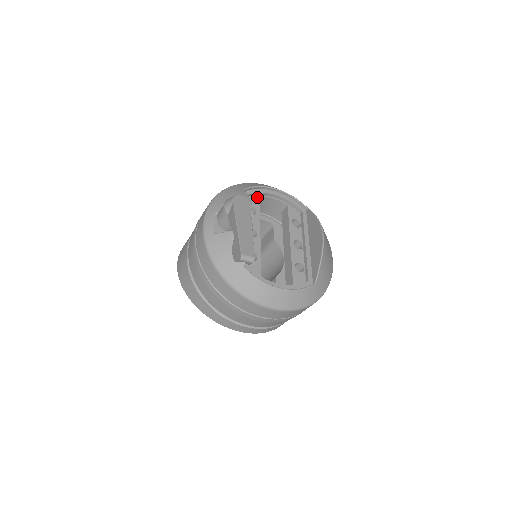
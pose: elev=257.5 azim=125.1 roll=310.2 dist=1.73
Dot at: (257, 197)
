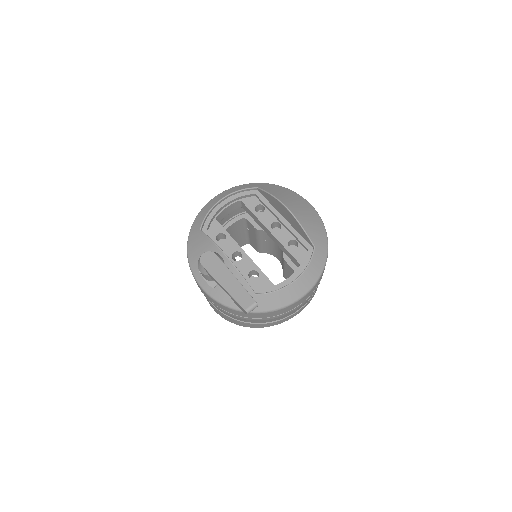
Dot at: (214, 221)
